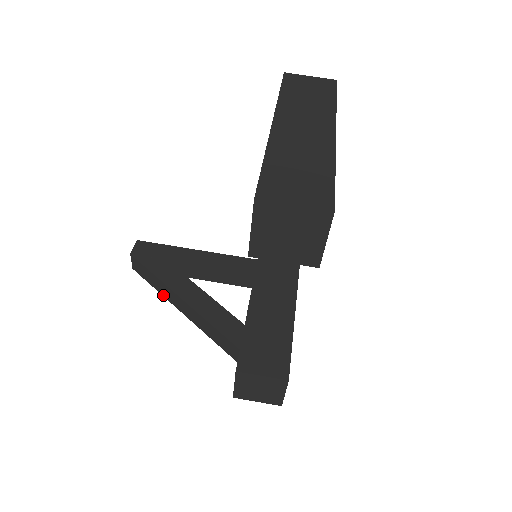
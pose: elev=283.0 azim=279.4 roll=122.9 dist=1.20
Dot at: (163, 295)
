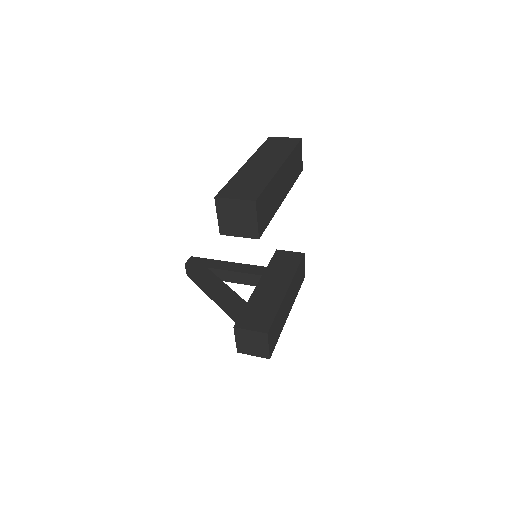
Dot at: (203, 291)
